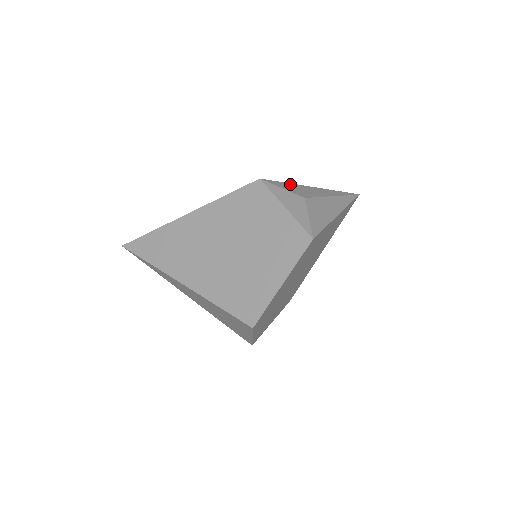
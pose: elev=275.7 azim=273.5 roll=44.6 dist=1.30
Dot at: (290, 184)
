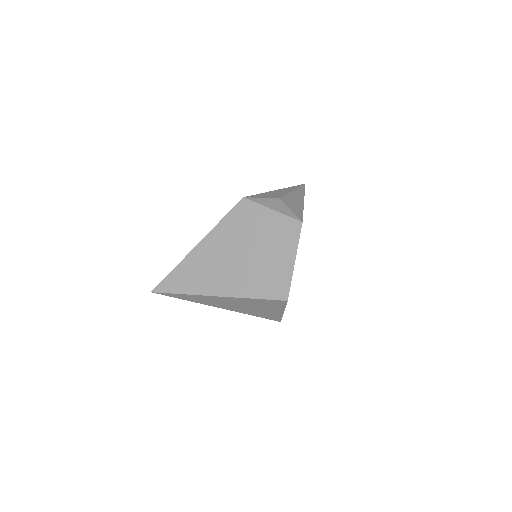
Dot at: (262, 194)
